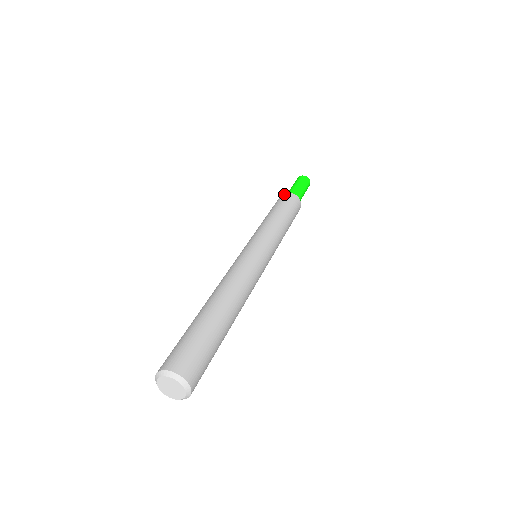
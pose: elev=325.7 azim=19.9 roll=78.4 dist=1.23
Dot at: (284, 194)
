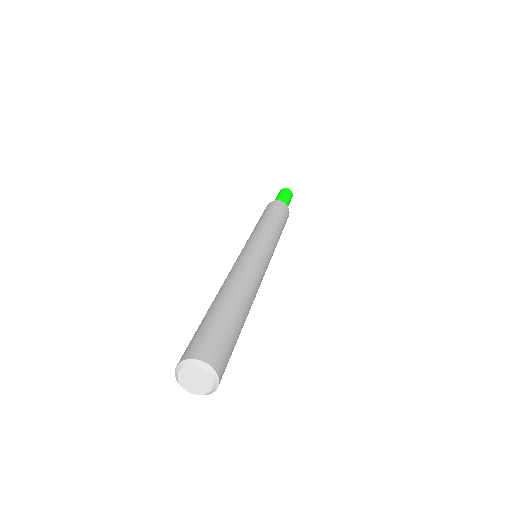
Dot at: occluded
